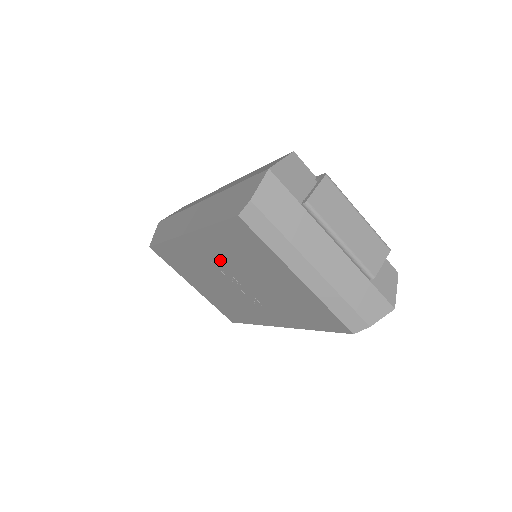
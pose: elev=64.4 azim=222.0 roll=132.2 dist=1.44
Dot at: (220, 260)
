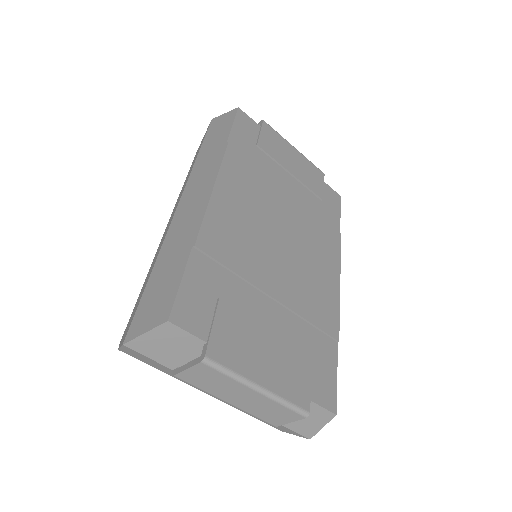
Dot at: occluded
